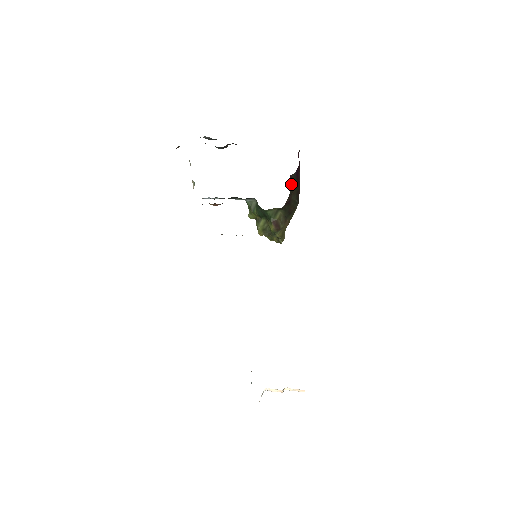
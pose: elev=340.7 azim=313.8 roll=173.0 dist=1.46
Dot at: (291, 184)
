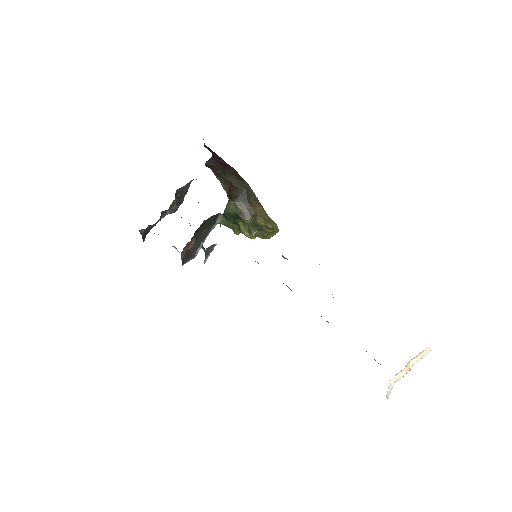
Dot at: (213, 170)
